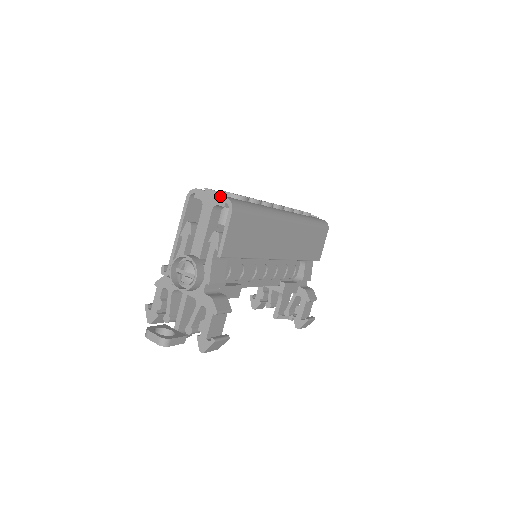
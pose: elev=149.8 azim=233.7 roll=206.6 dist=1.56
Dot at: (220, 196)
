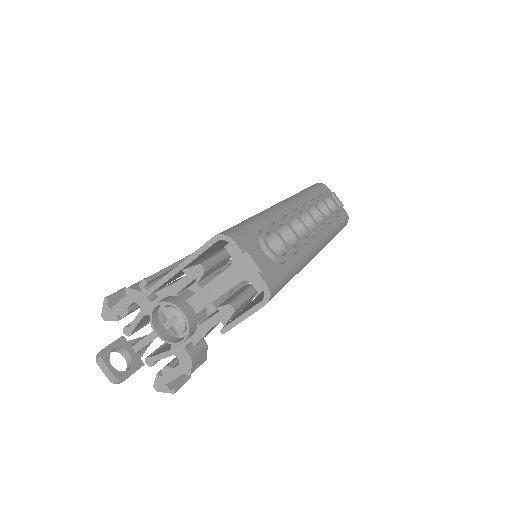
Dot at: (260, 277)
